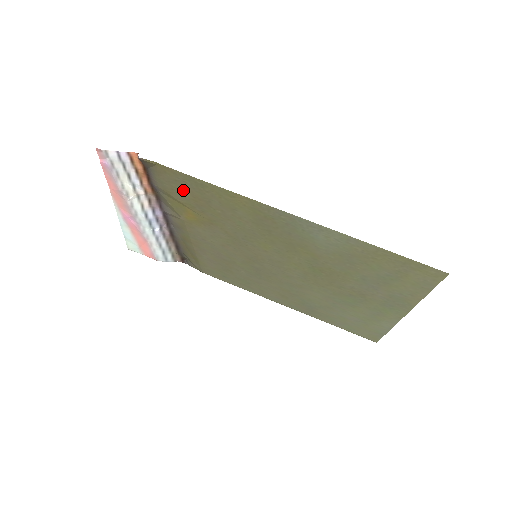
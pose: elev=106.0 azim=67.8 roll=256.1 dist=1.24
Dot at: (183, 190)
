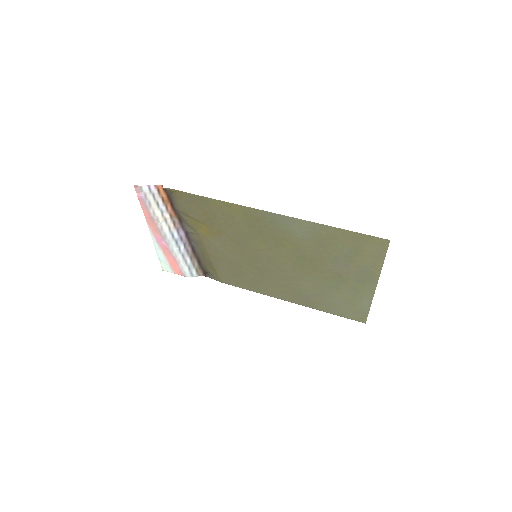
Dot at: (196, 208)
